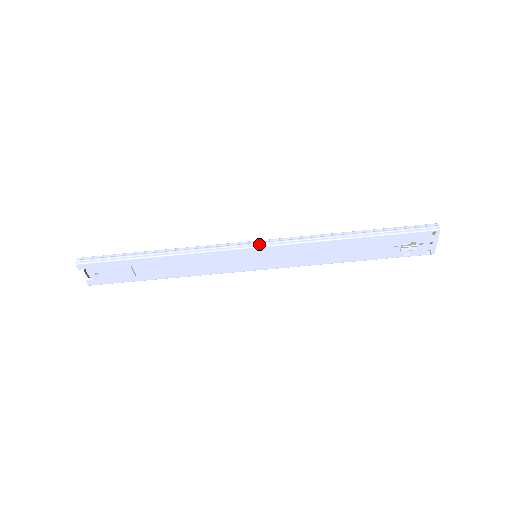
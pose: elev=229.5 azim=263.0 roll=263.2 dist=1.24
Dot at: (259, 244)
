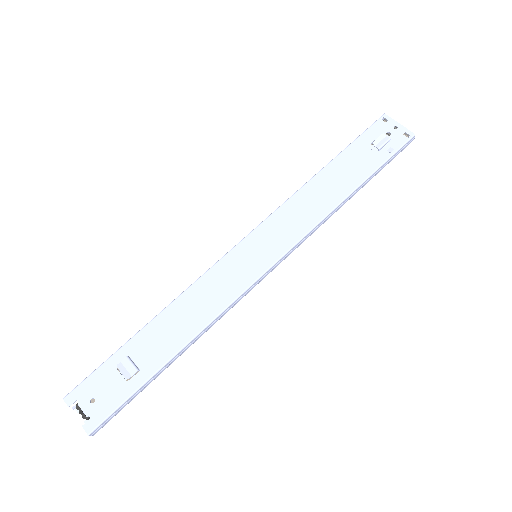
Dot at: (246, 237)
